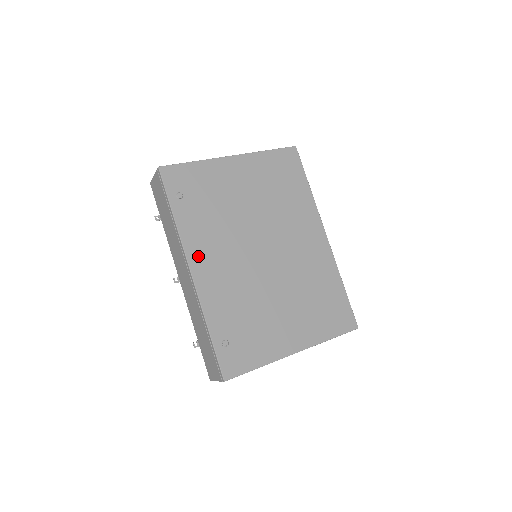
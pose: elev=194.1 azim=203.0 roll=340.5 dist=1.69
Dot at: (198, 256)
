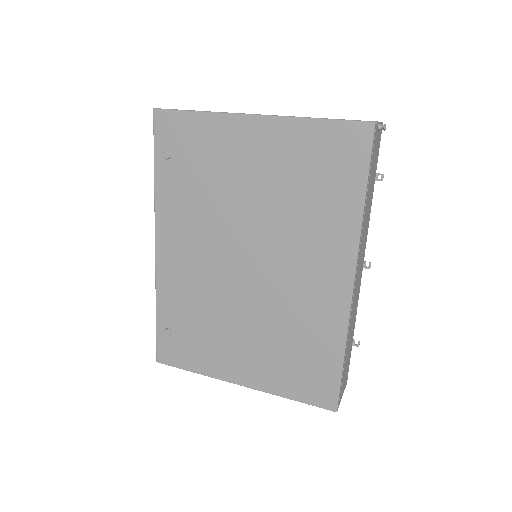
Dot at: (167, 234)
